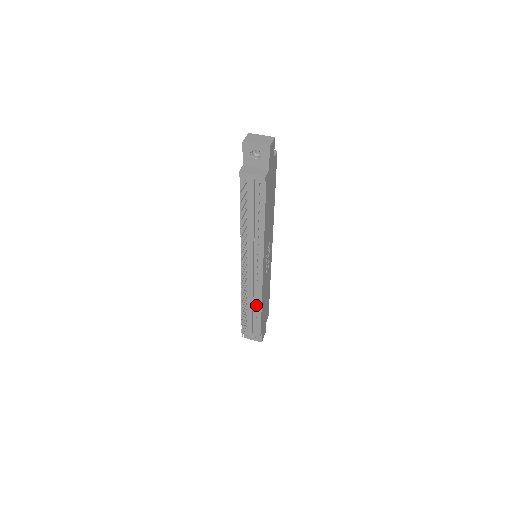
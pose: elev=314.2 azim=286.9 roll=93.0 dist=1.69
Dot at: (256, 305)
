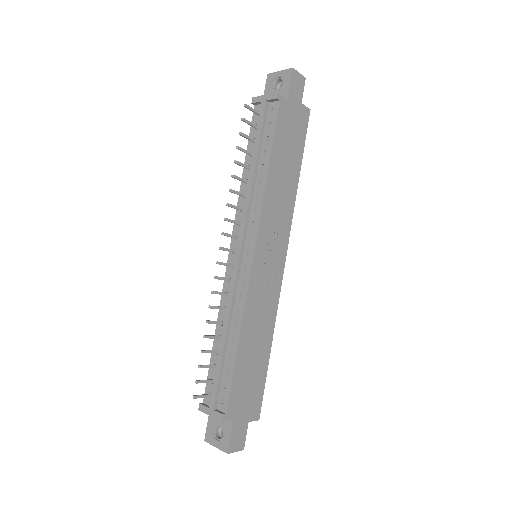
Dot at: (233, 339)
